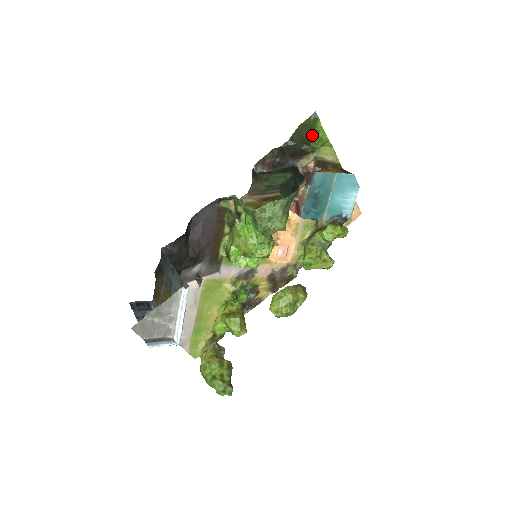
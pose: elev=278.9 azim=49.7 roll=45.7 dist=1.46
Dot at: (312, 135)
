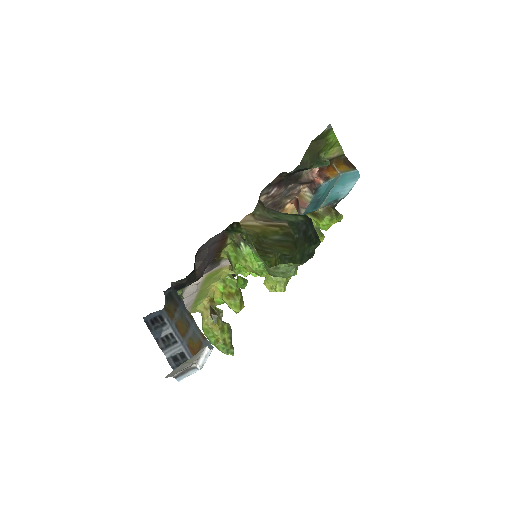
Dot at: (322, 146)
